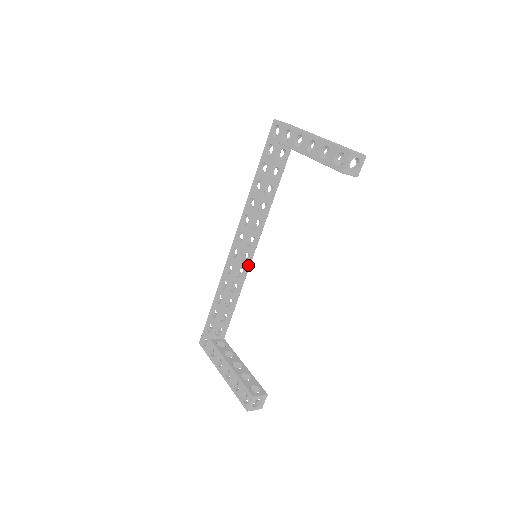
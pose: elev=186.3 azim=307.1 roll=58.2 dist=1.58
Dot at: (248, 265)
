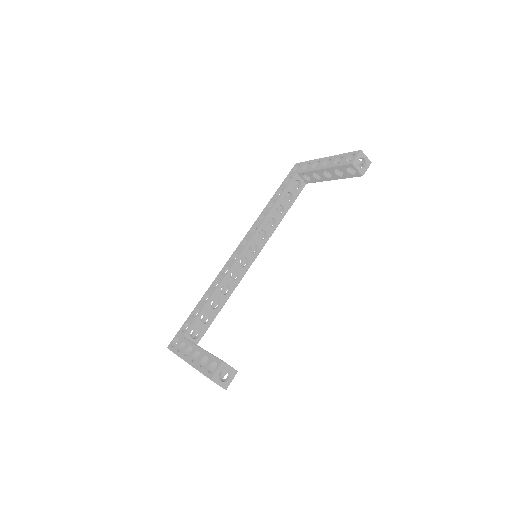
Dot at: (244, 272)
